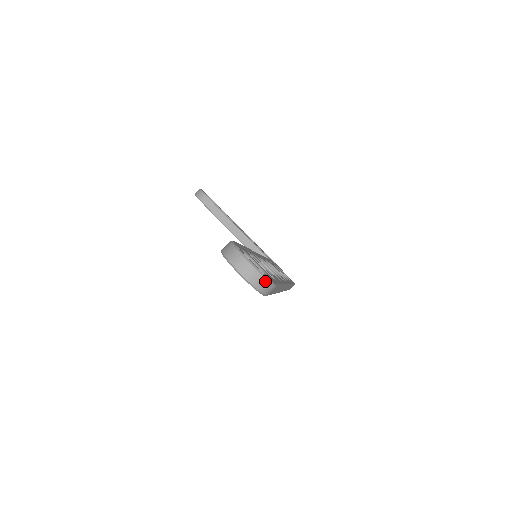
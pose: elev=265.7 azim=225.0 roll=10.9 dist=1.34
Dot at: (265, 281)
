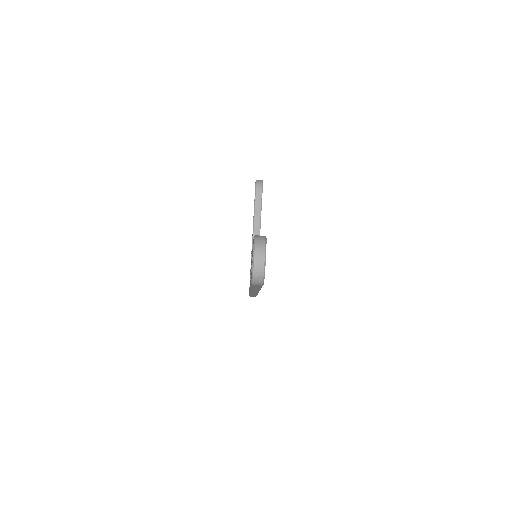
Dot at: (262, 276)
